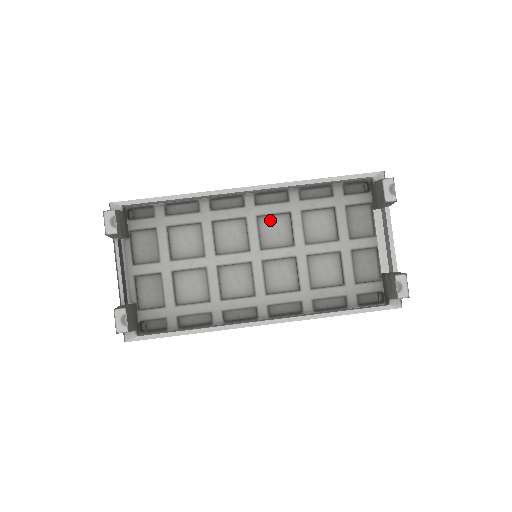
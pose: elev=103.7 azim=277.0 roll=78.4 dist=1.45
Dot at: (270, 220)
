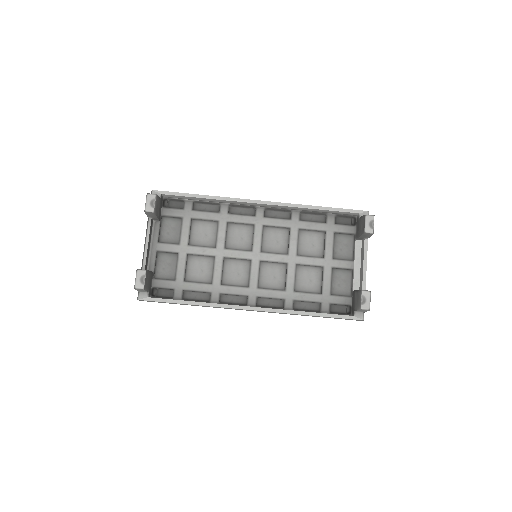
Dot at: (273, 231)
